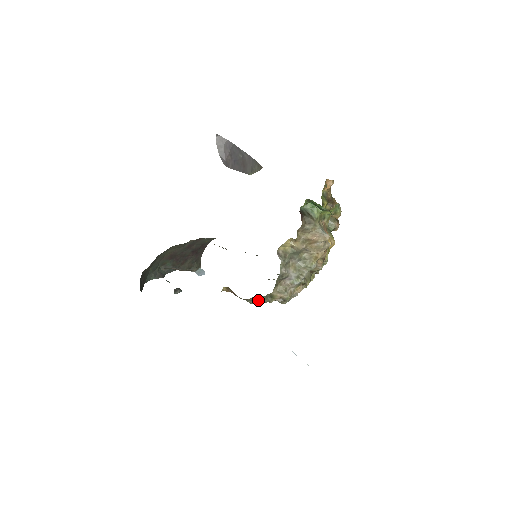
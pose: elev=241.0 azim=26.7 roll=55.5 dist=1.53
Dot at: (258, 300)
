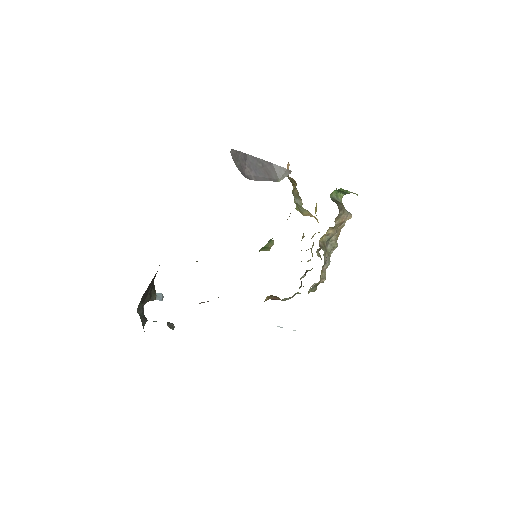
Dot at: (295, 294)
